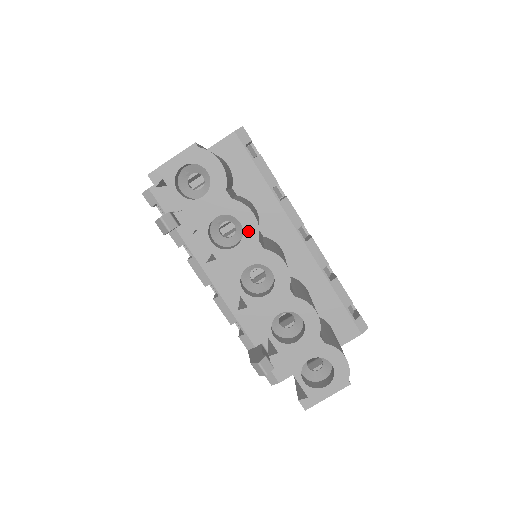
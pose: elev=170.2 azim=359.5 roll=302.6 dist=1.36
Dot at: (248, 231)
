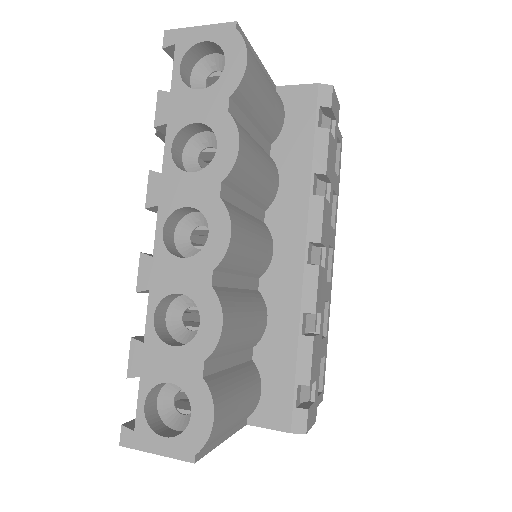
Dot at: (218, 163)
